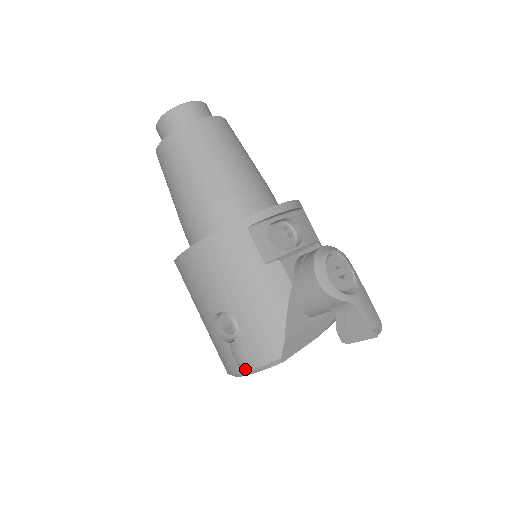
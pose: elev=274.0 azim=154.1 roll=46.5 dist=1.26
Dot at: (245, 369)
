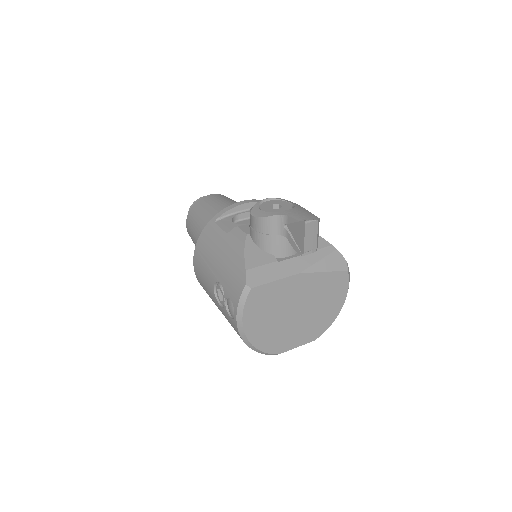
Dot at: (235, 316)
